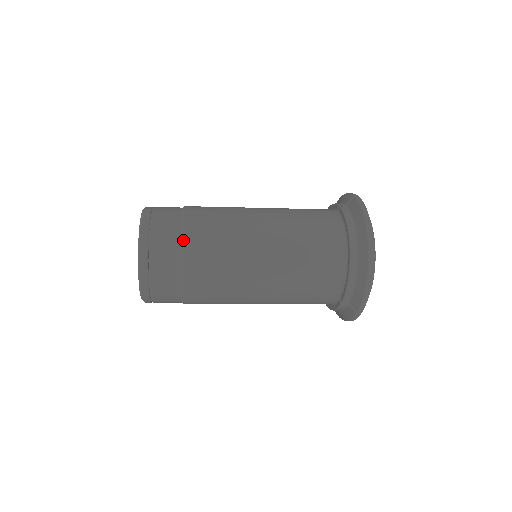
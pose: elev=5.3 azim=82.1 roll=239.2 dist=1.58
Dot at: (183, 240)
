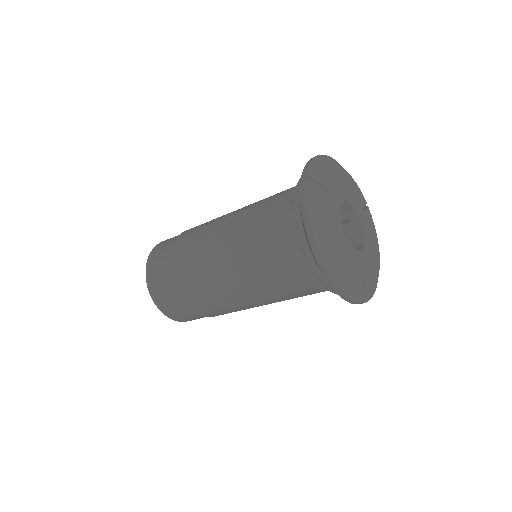
Dot at: (173, 287)
